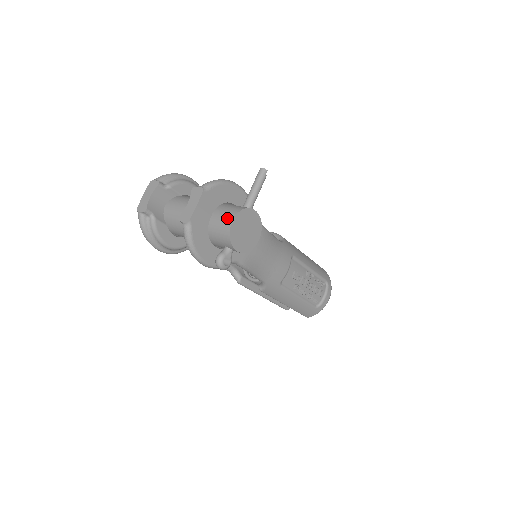
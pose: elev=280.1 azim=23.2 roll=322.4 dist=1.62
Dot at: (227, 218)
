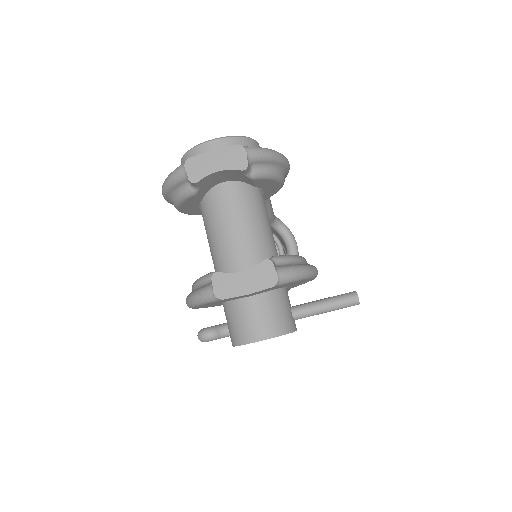
Dot at: (262, 327)
